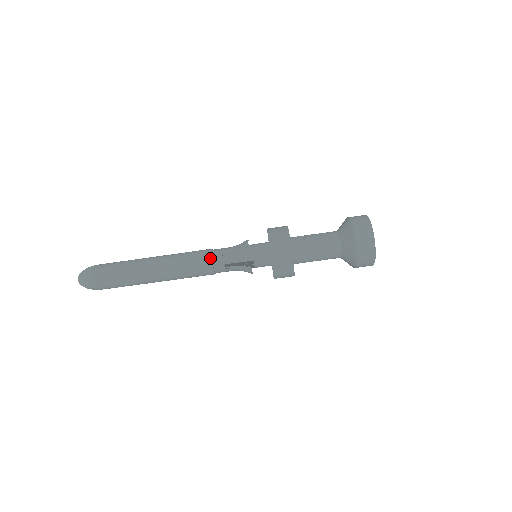
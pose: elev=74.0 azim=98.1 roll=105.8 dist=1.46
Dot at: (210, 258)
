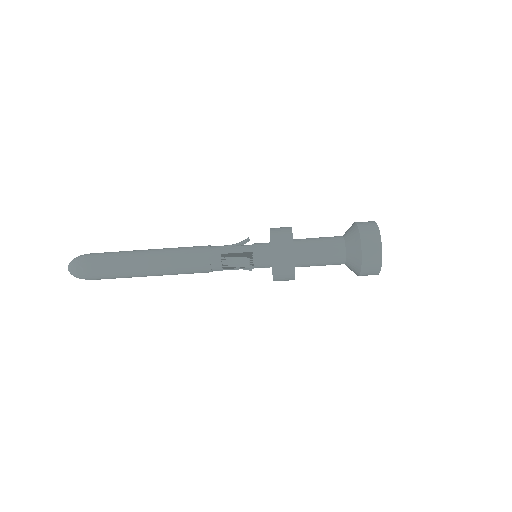
Dot at: (208, 247)
